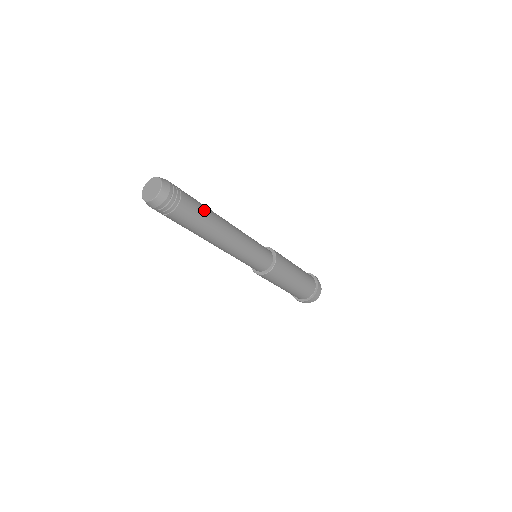
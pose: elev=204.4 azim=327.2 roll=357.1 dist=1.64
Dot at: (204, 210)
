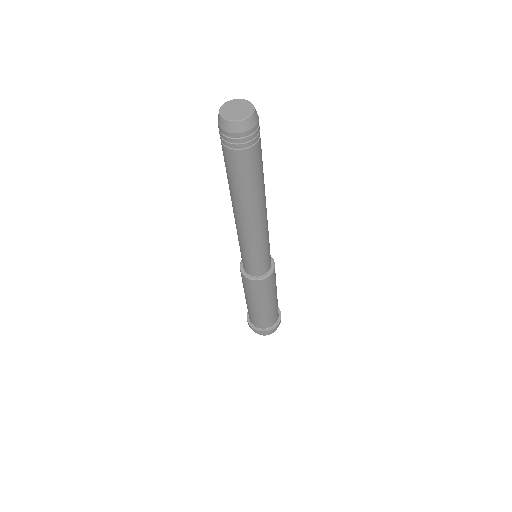
Dot at: occluded
